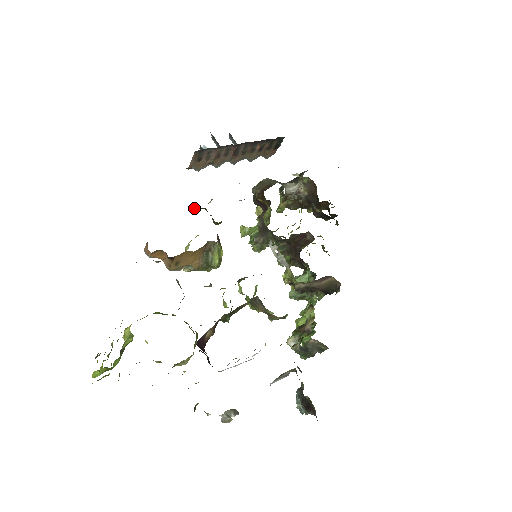
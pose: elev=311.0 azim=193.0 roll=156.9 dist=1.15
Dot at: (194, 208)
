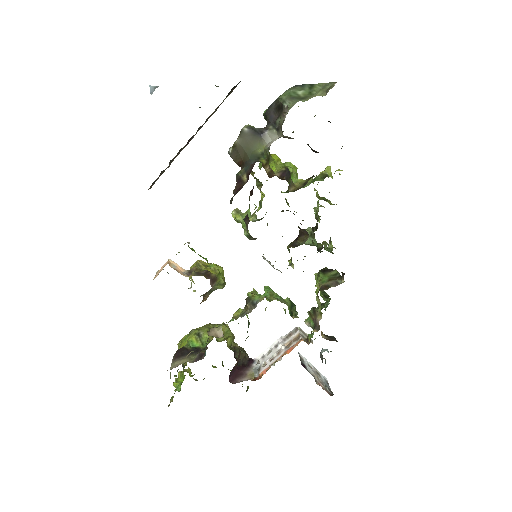
Dot at: occluded
